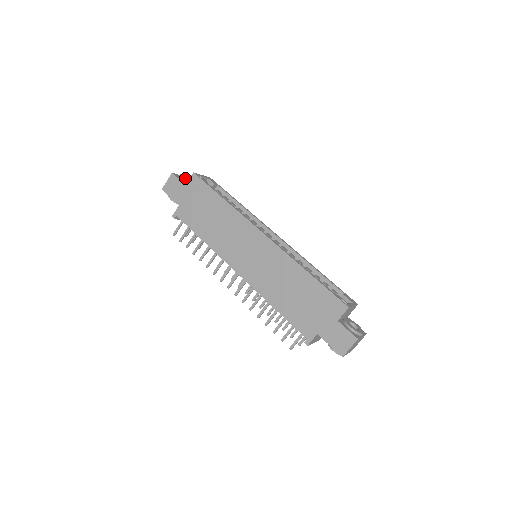
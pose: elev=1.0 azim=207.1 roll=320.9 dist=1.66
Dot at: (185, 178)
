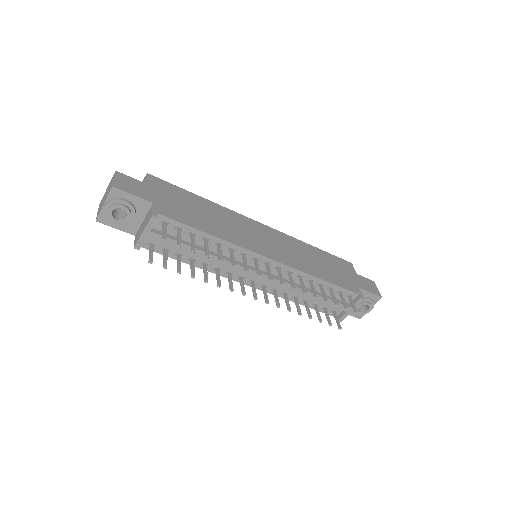
Dot at: occluded
